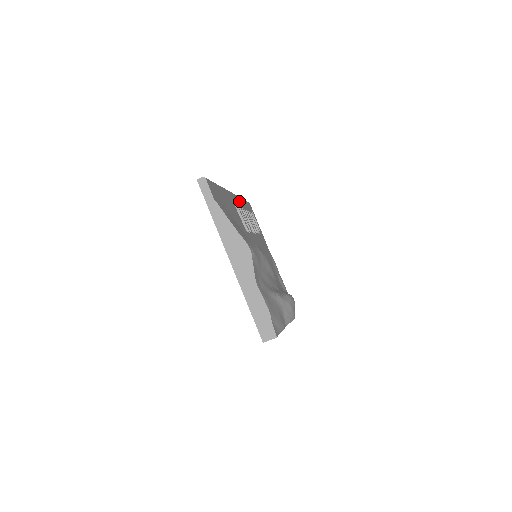
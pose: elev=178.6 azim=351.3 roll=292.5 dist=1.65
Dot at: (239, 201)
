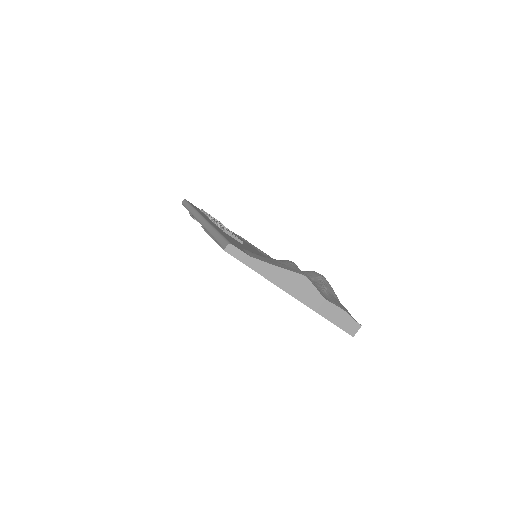
Dot at: occluded
